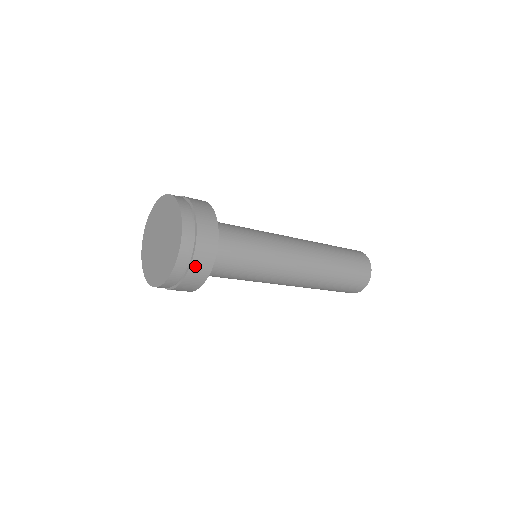
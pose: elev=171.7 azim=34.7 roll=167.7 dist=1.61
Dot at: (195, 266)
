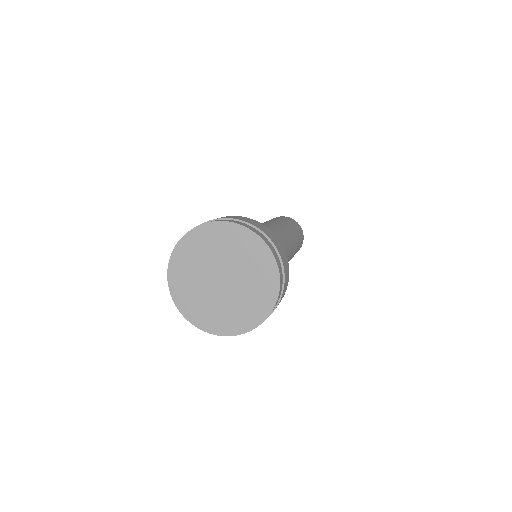
Dot at: (280, 300)
